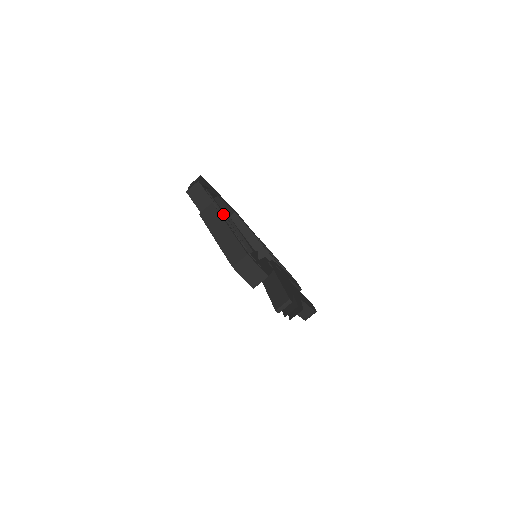
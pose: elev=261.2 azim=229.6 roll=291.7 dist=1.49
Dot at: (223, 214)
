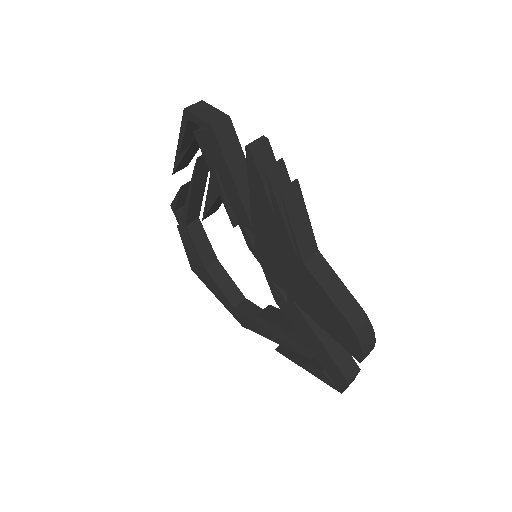
Dot at: occluded
